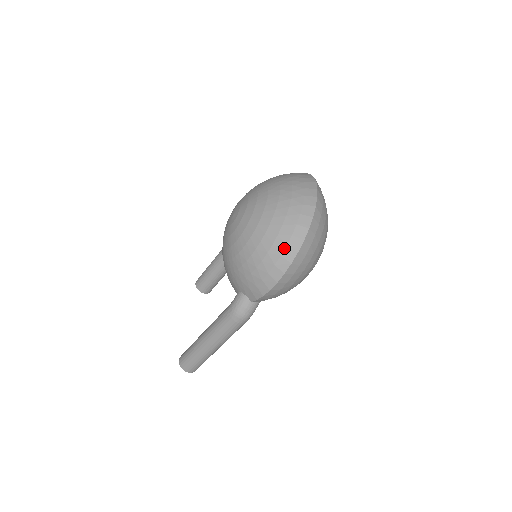
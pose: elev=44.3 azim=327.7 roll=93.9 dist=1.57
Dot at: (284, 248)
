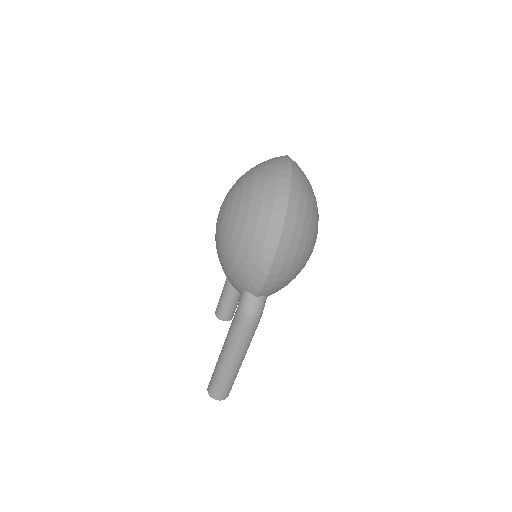
Dot at: (268, 225)
